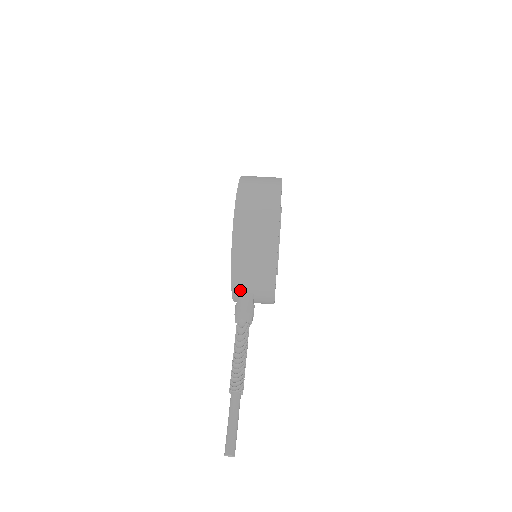
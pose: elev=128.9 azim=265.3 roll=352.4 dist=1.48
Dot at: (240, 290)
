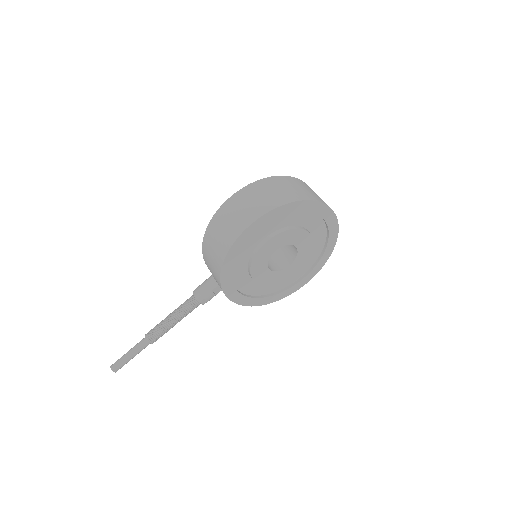
Dot at: occluded
